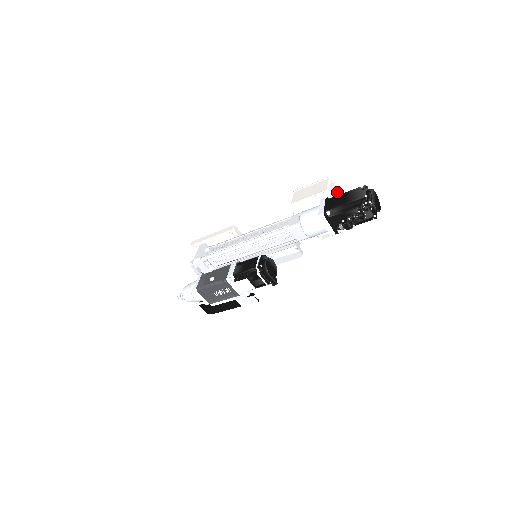
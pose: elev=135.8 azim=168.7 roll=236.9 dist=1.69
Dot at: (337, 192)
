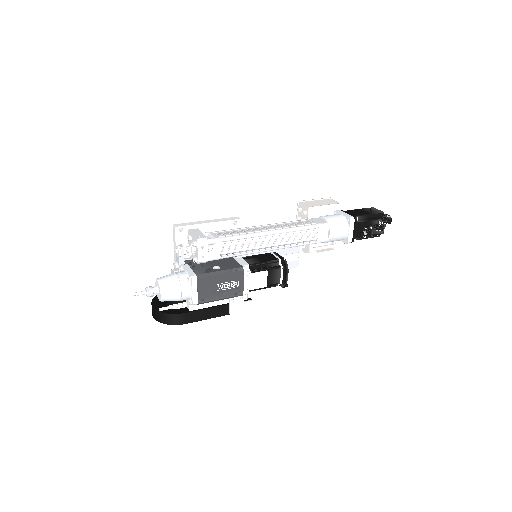
Dot at: occluded
